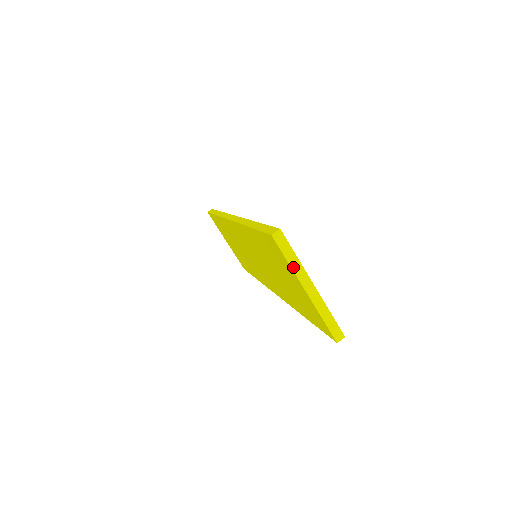
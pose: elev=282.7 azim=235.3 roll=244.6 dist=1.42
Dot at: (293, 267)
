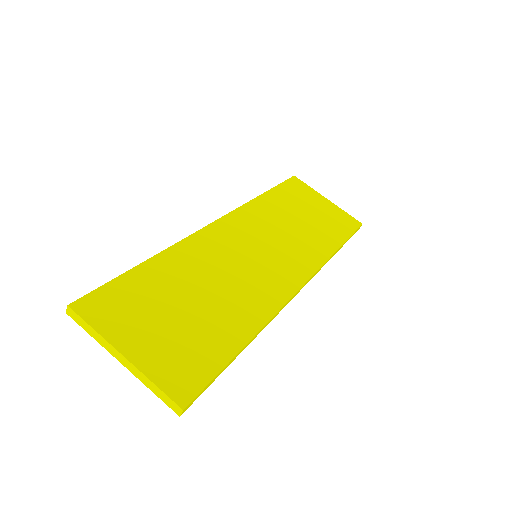
Dot at: (98, 340)
